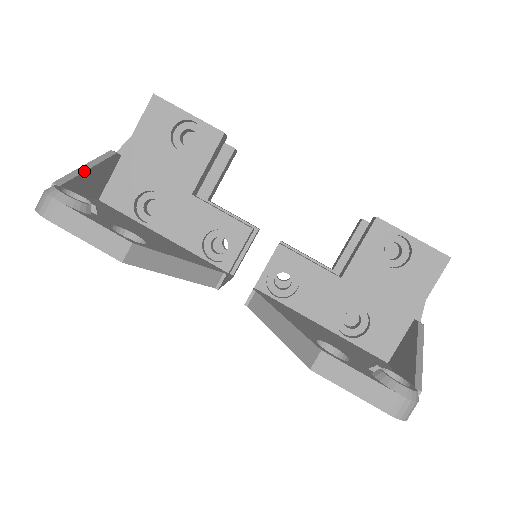
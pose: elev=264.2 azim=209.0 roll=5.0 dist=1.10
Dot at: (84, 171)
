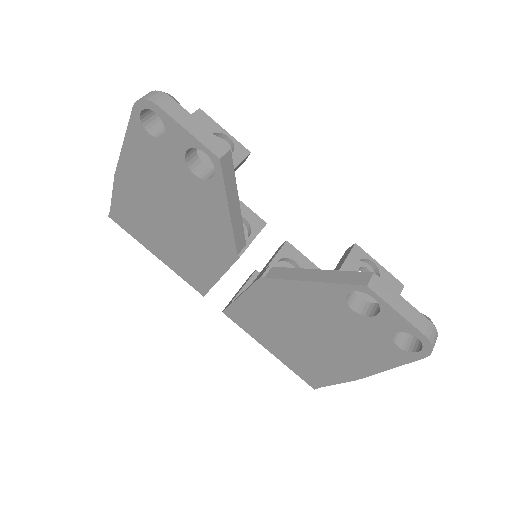
Dot at: occluded
